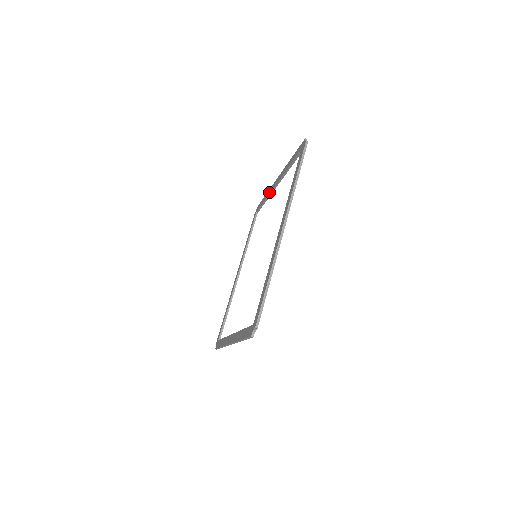
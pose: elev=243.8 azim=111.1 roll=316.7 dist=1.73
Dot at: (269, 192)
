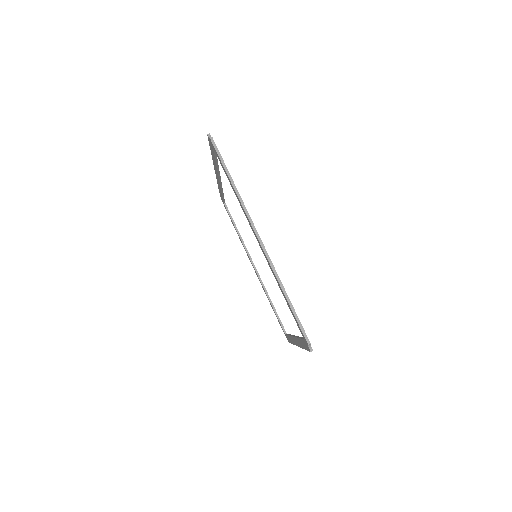
Dot at: (219, 186)
